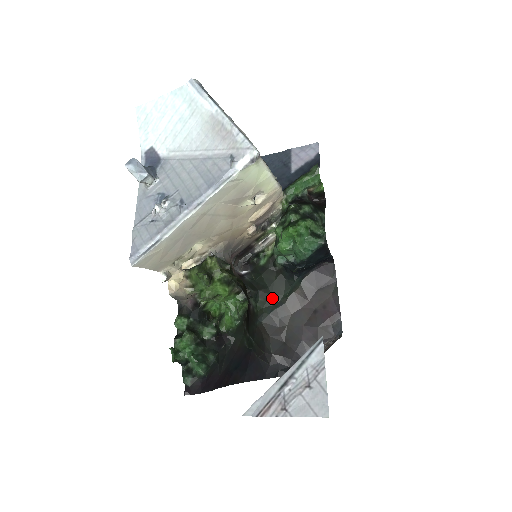
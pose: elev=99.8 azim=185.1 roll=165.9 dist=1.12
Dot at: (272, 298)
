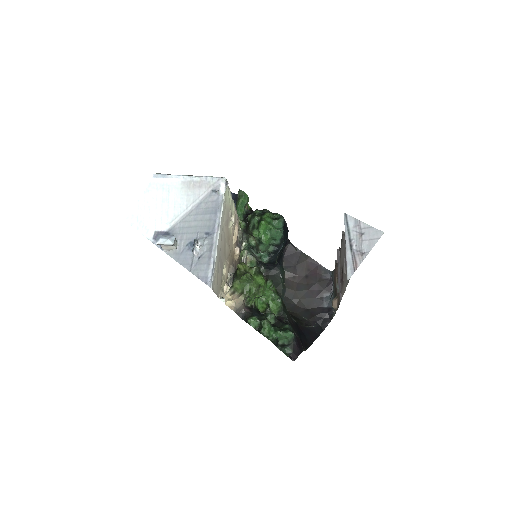
Dot at: occluded
